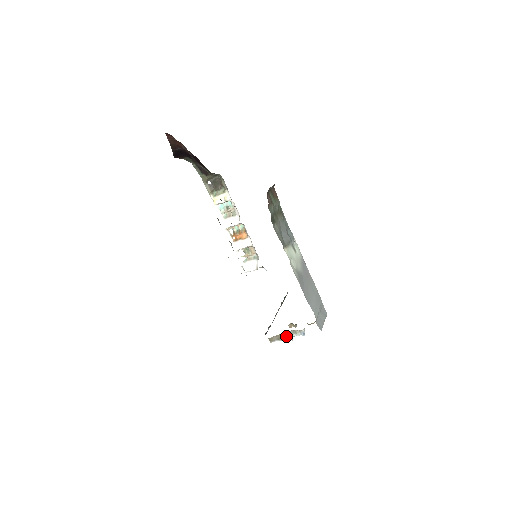
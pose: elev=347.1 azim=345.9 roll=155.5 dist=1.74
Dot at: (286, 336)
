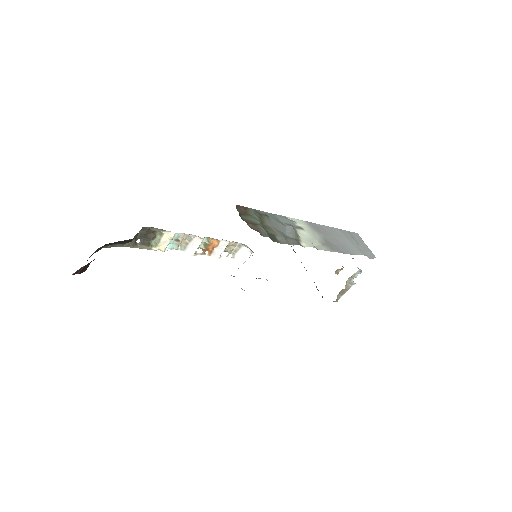
Dot at: (348, 287)
